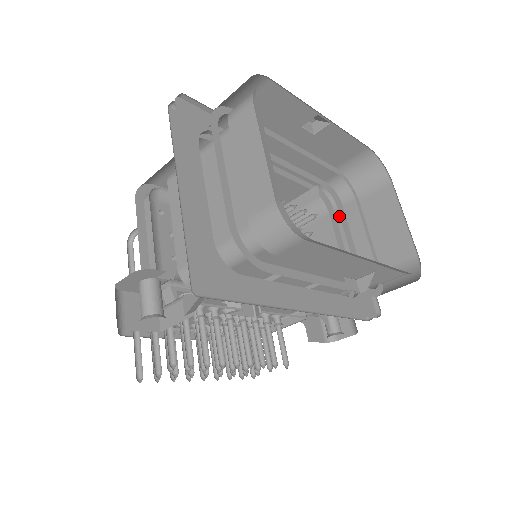
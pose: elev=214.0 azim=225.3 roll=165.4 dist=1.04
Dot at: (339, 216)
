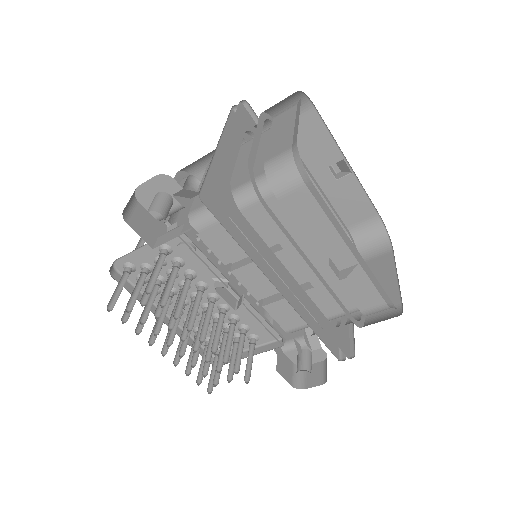
Dot at: occluded
